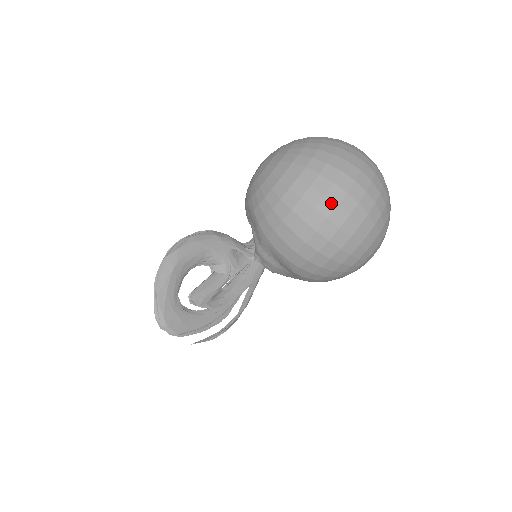
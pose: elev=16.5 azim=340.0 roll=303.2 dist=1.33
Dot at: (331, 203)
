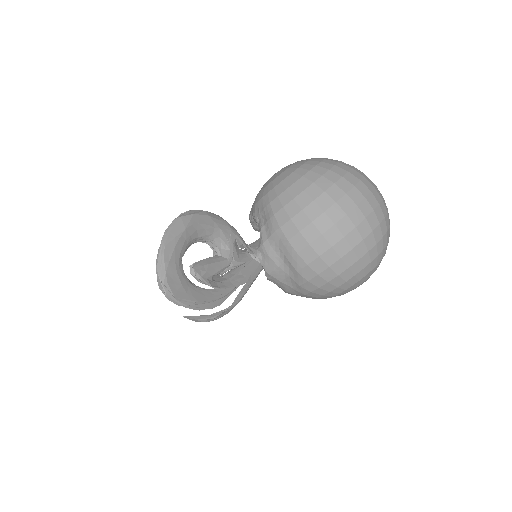
Dot at: (351, 202)
